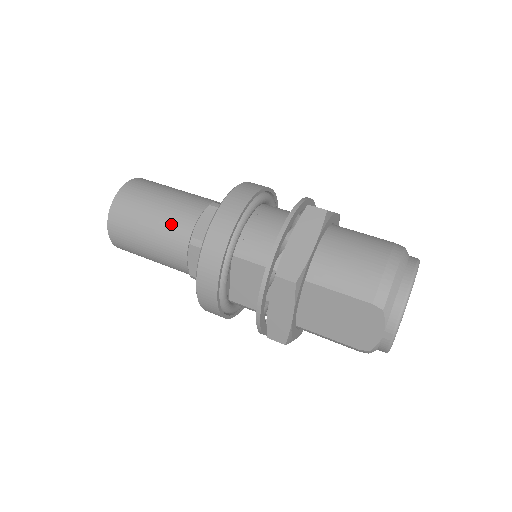
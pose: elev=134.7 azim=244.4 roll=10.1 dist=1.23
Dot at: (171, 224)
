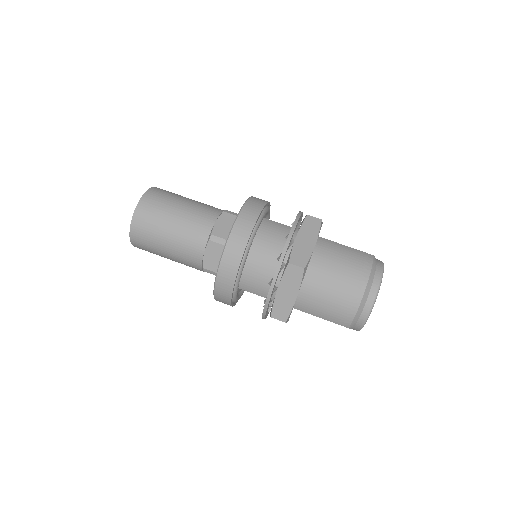
Dot at: (184, 256)
